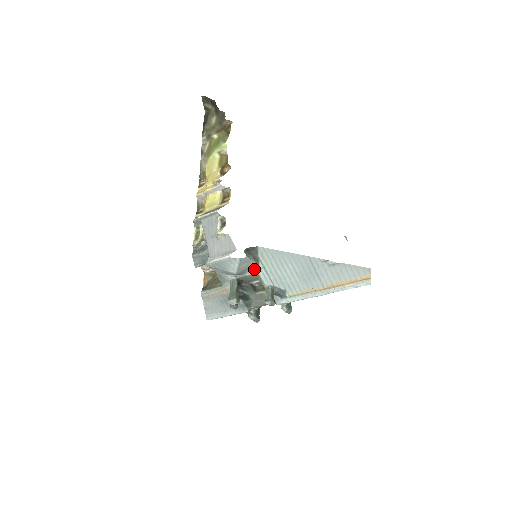
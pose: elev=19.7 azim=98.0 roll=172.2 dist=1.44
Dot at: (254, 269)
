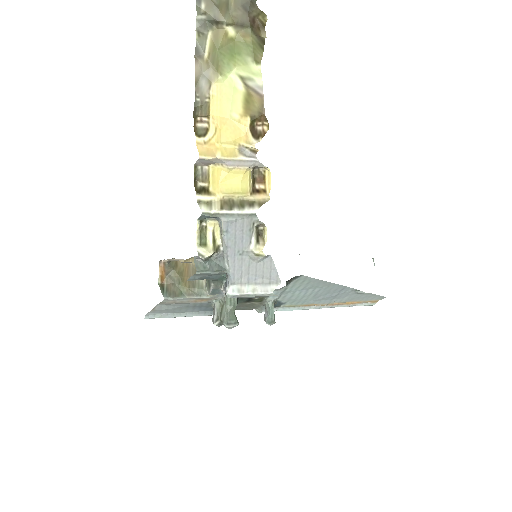
Dot at: occluded
